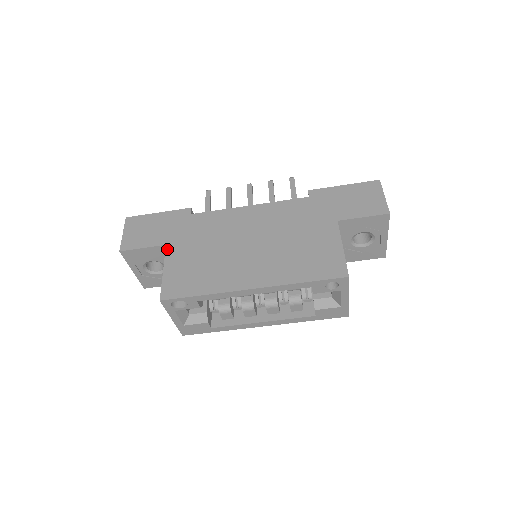
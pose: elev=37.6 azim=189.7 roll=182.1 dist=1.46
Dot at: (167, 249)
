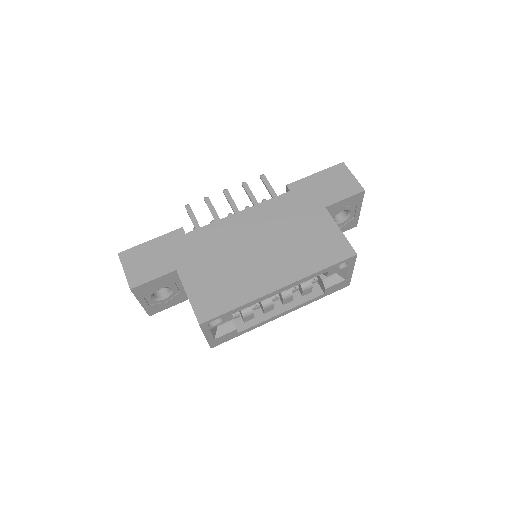
Dot at: (180, 274)
